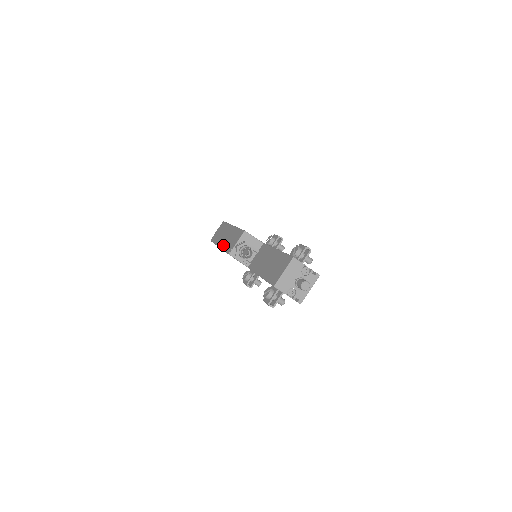
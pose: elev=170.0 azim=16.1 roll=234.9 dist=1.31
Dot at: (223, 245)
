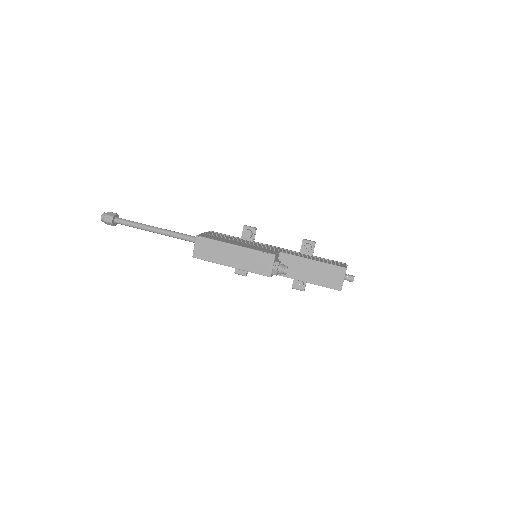
Dot at: (243, 267)
